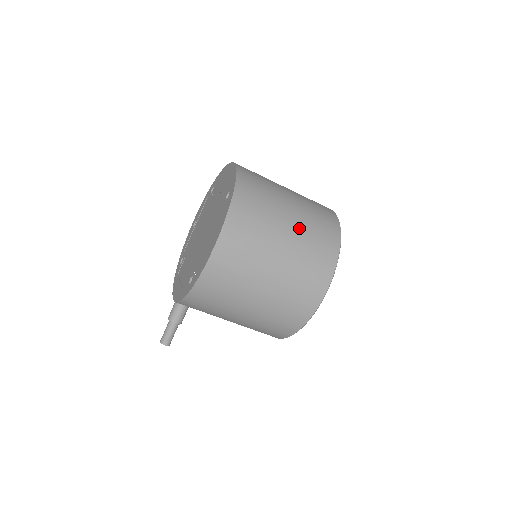
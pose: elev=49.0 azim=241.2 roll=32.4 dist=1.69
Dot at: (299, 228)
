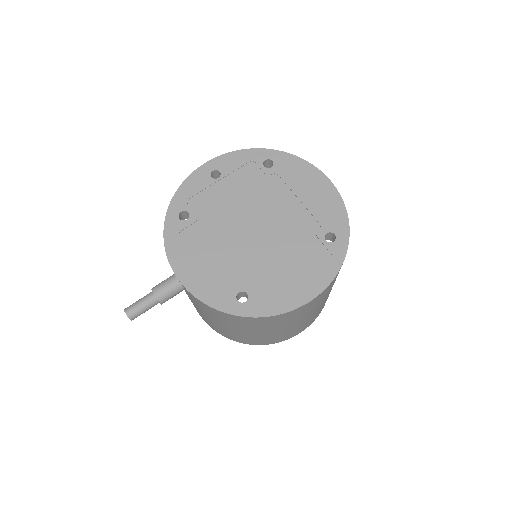
Dot at: occluded
